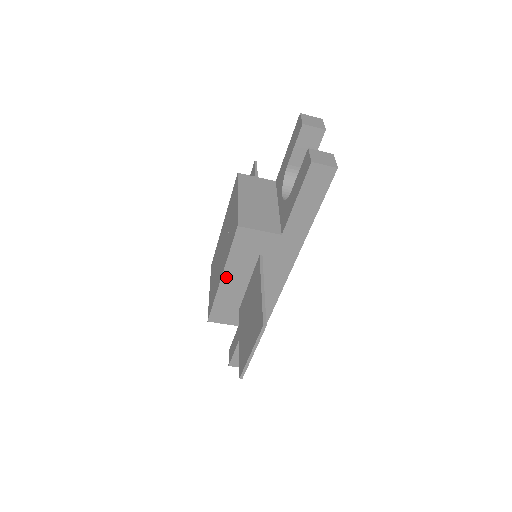
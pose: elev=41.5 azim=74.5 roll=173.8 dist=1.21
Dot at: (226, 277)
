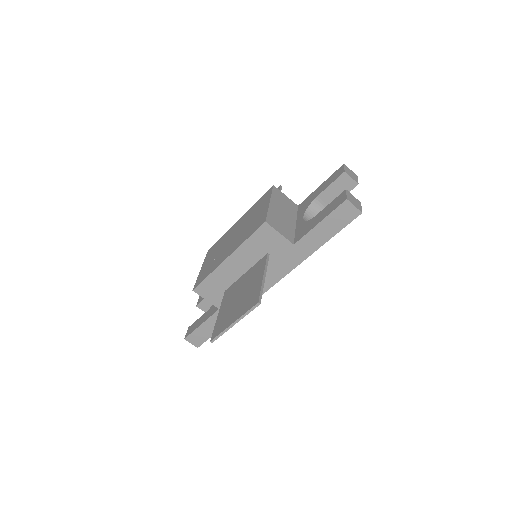
Dot at: (231, 259)
